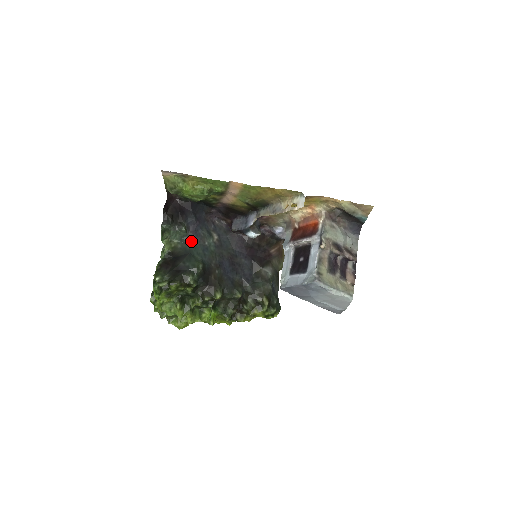
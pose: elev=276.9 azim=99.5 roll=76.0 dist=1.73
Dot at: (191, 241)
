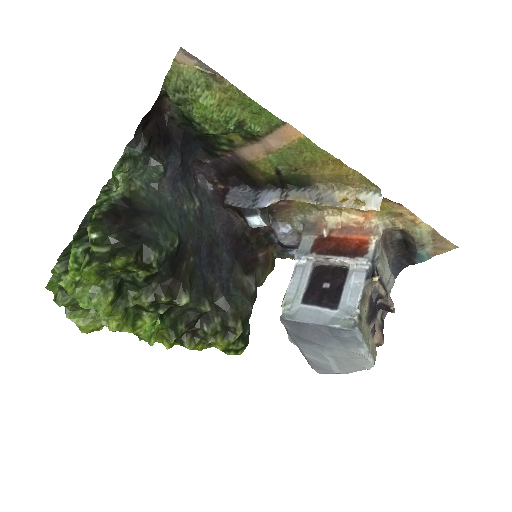
Dot at: (163, 193)
